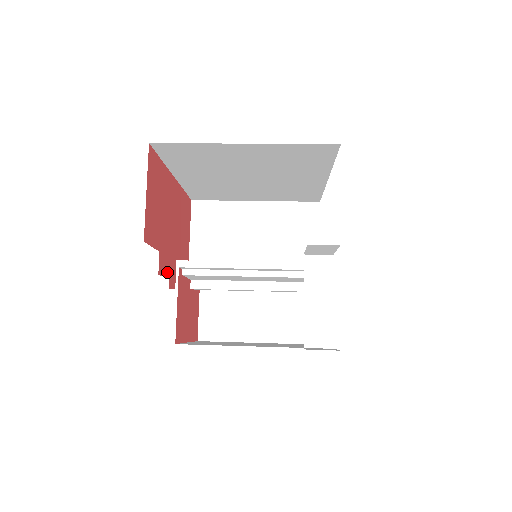
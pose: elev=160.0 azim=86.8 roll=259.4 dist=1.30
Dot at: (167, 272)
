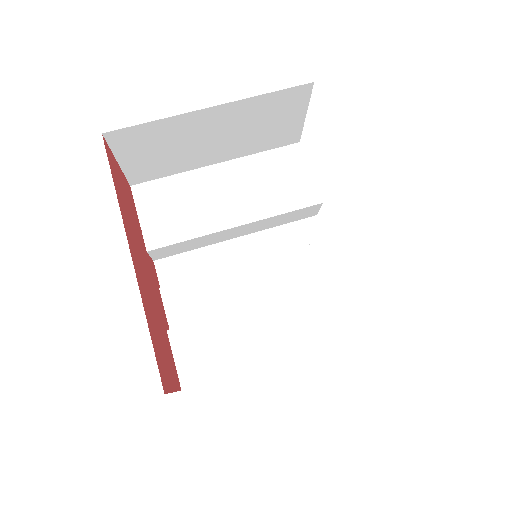
Dot at: (159, 295)
